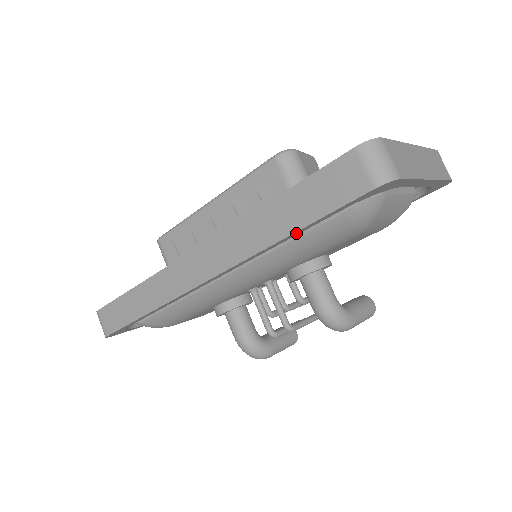
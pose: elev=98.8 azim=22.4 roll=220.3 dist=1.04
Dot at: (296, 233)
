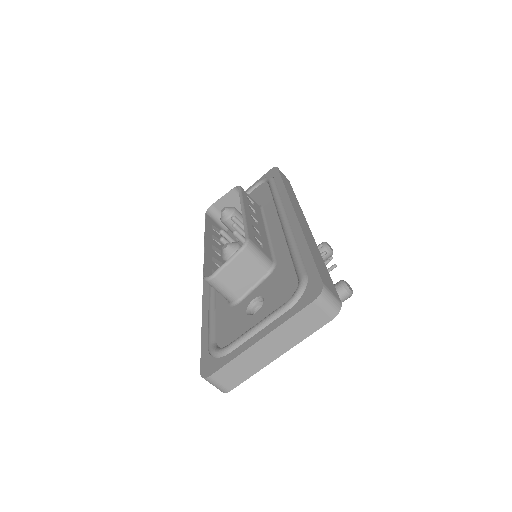
Dot at: occluded
